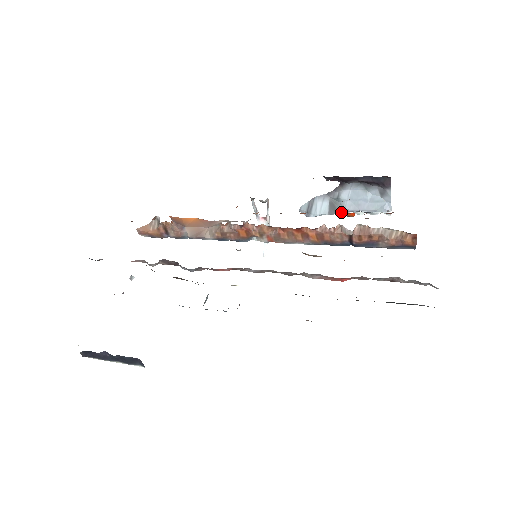
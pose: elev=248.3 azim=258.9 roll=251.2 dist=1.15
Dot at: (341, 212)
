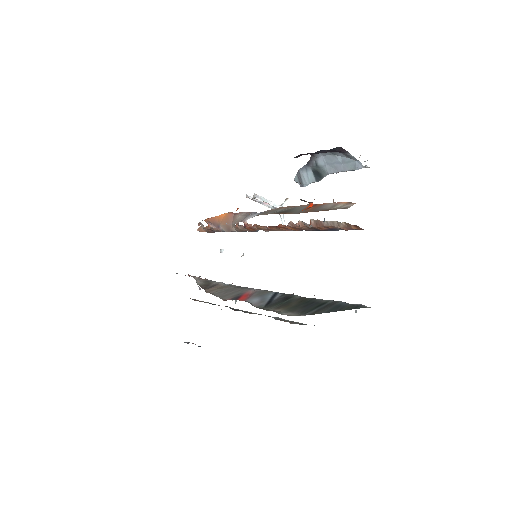
Dot at: occluded
